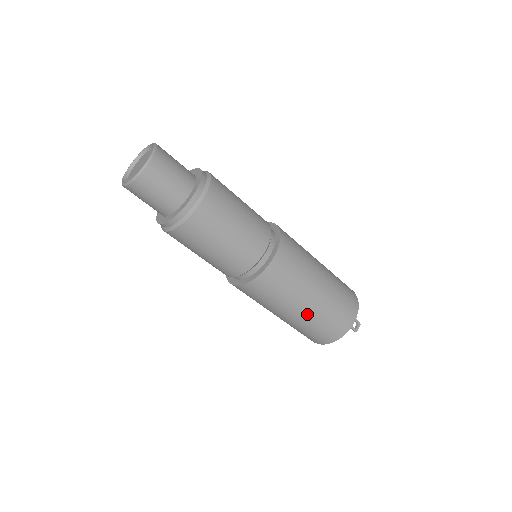
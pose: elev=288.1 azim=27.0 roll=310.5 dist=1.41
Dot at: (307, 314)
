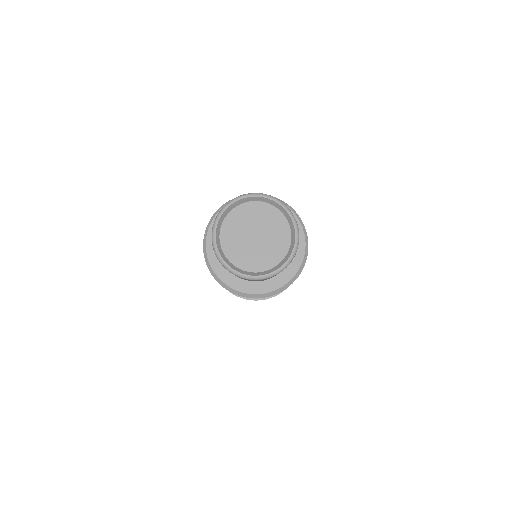
Dot at: occluded
